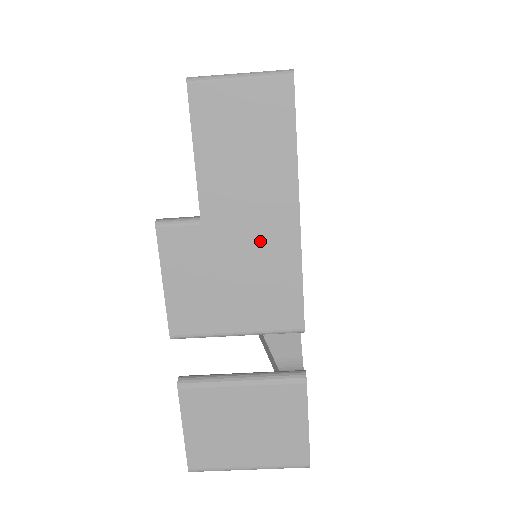
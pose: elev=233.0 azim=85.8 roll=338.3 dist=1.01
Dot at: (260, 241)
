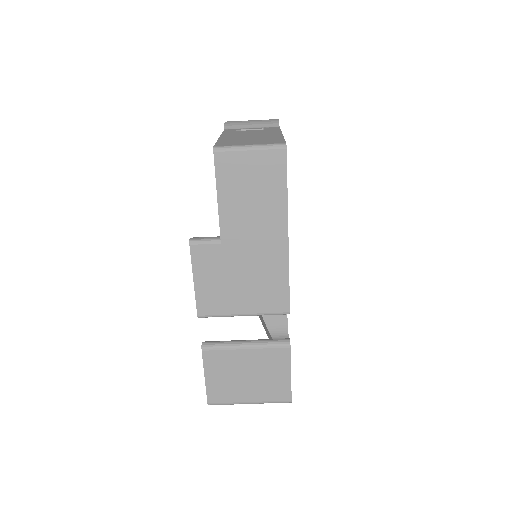
Dot at: (261, 255)
